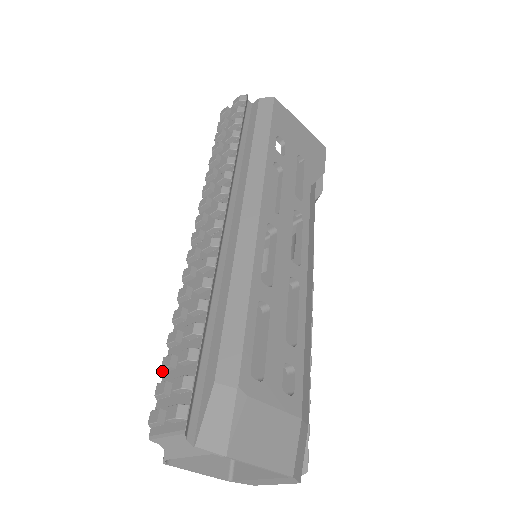
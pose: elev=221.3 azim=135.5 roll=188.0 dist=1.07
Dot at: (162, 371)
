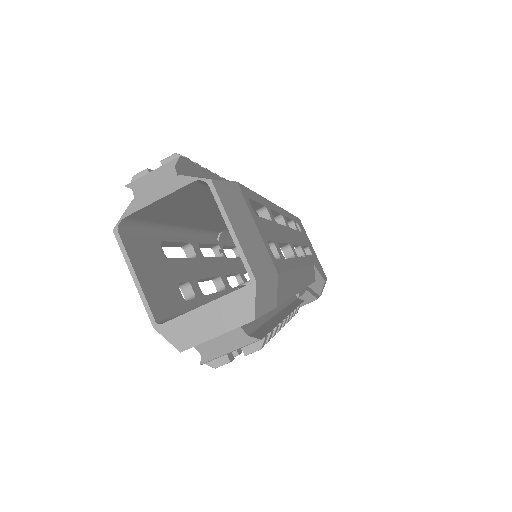
Dot at: occluded
